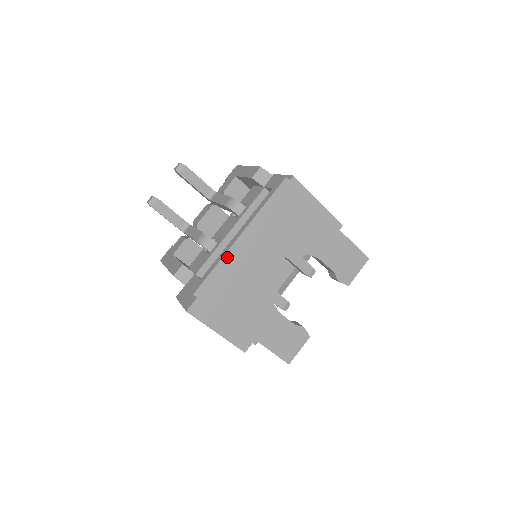
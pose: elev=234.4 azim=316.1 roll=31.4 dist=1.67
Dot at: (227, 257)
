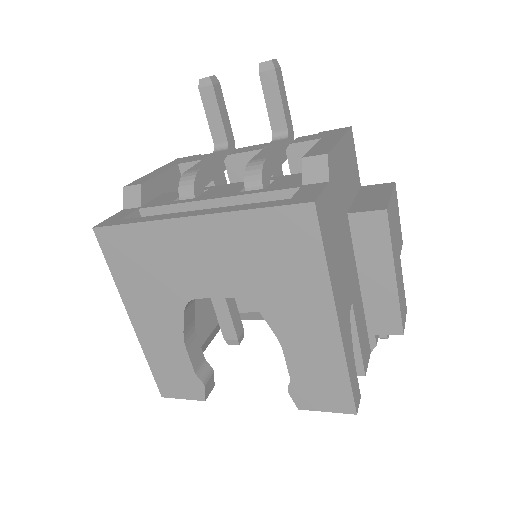
Dot at: (156, 226)
